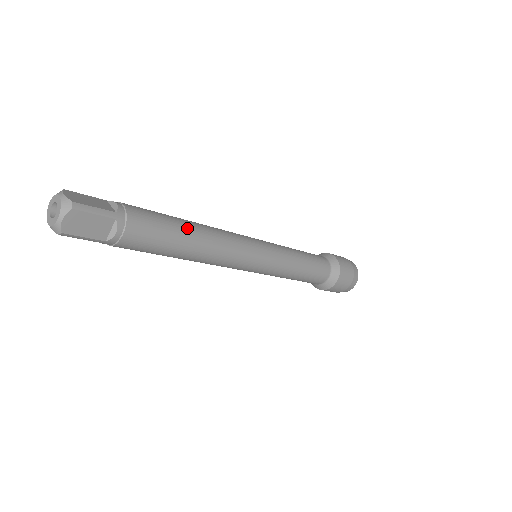
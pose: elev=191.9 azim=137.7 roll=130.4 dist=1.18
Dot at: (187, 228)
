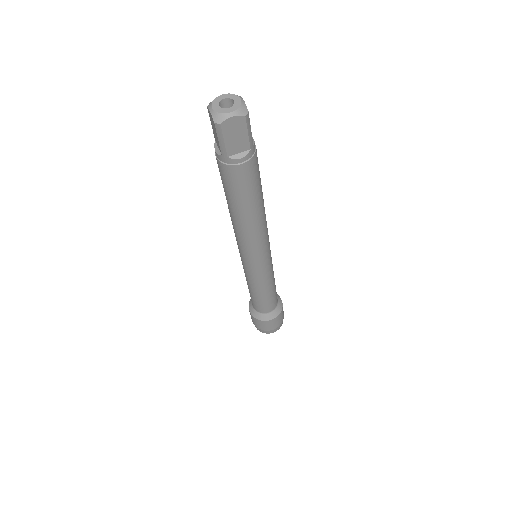
Dot at: (262, 197)
